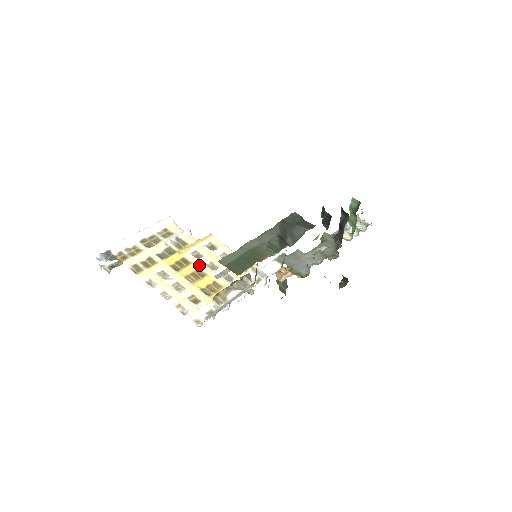
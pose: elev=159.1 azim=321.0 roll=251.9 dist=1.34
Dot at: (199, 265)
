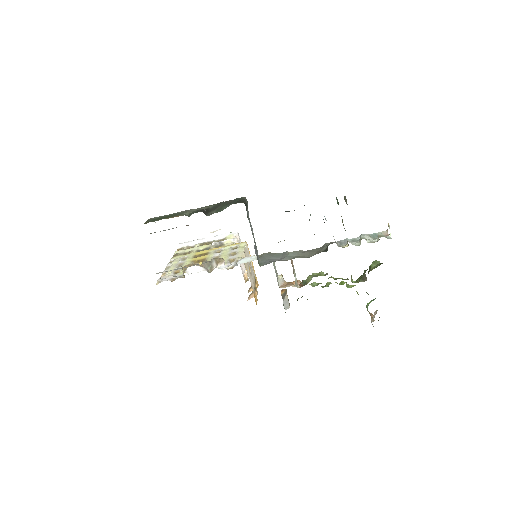
Dot at: (210, 256)
